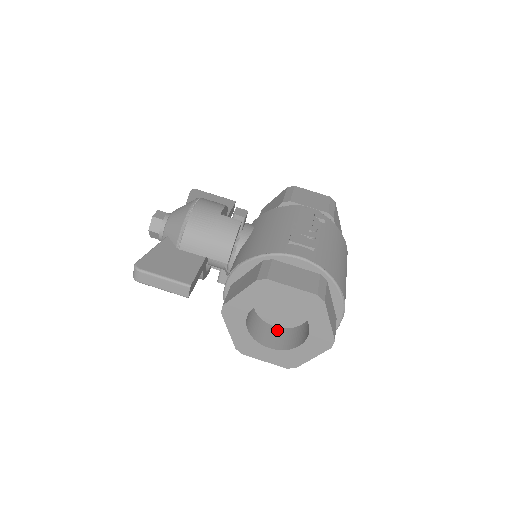
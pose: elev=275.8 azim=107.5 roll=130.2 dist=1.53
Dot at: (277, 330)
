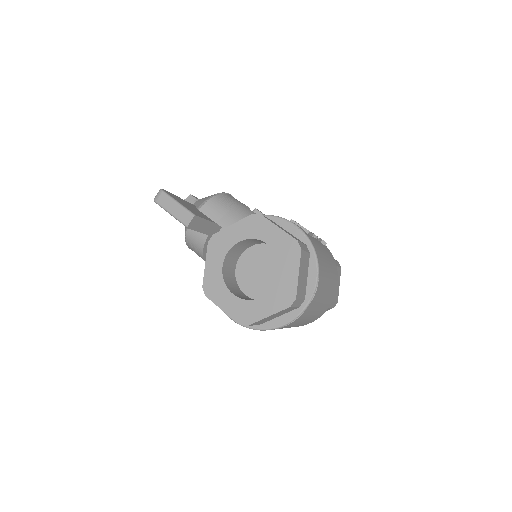
Dot at: (246, 296)
